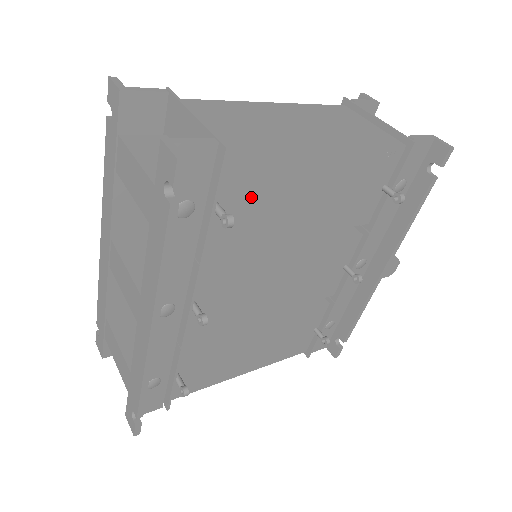
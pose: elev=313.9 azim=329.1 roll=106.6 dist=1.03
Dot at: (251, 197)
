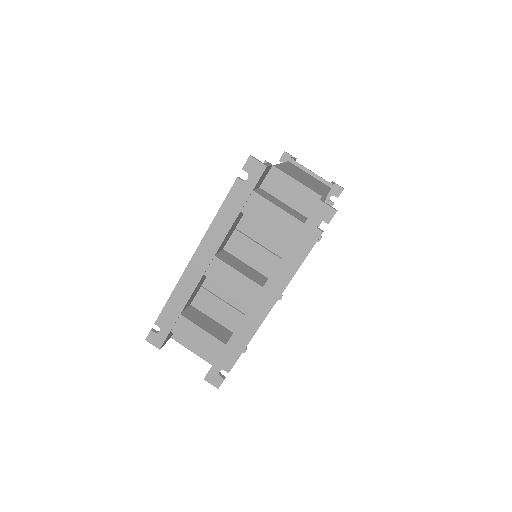
Dot at: occluded
